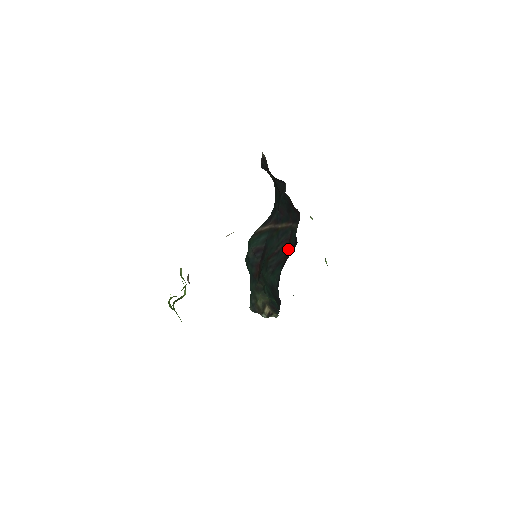
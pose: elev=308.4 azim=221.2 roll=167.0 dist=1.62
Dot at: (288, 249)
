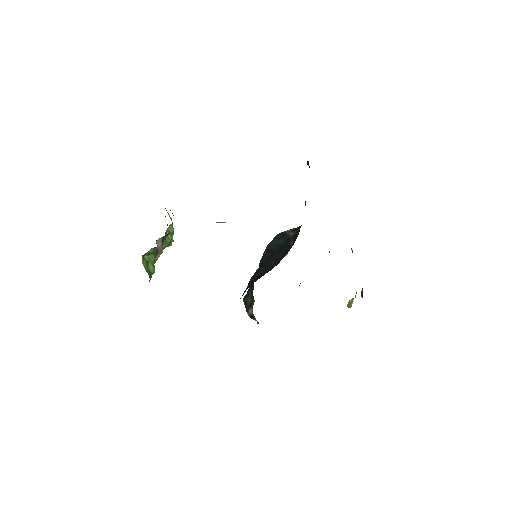
Dot at: occluded
